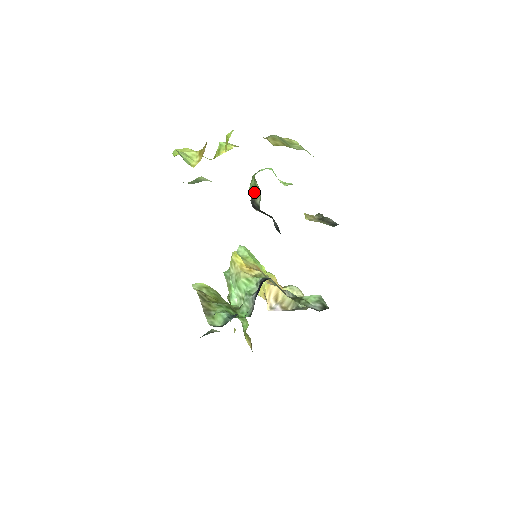
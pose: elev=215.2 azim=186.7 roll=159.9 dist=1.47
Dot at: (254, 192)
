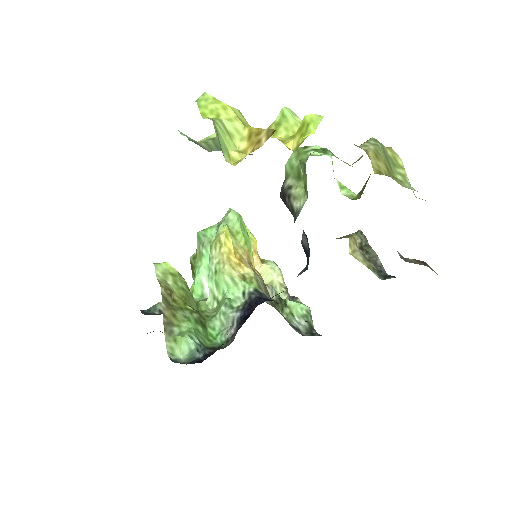
Dot at: (293, 182)
